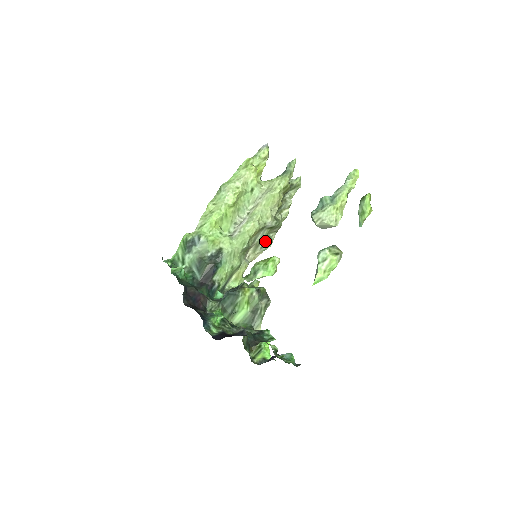
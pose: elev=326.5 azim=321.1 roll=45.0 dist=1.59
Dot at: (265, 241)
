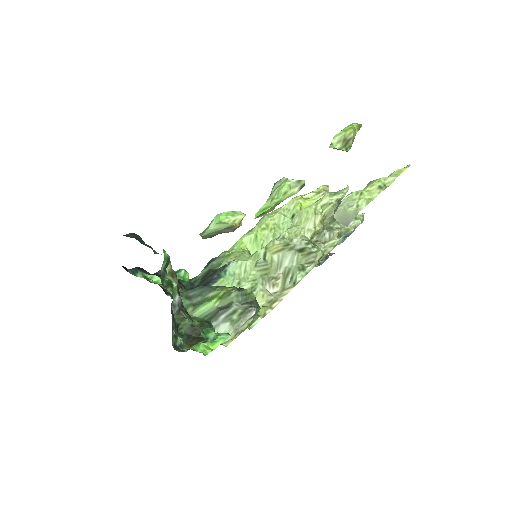
Dot at: (295, 269)
